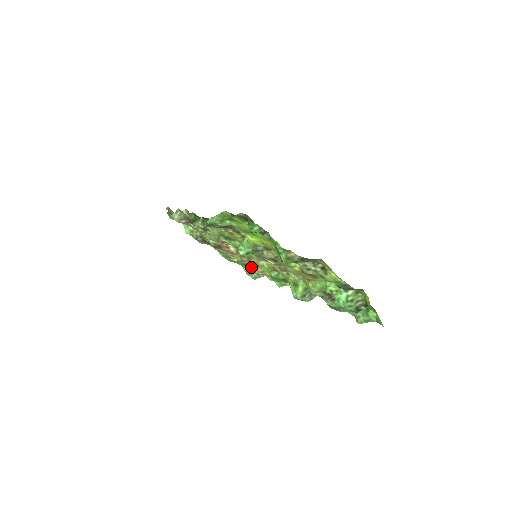
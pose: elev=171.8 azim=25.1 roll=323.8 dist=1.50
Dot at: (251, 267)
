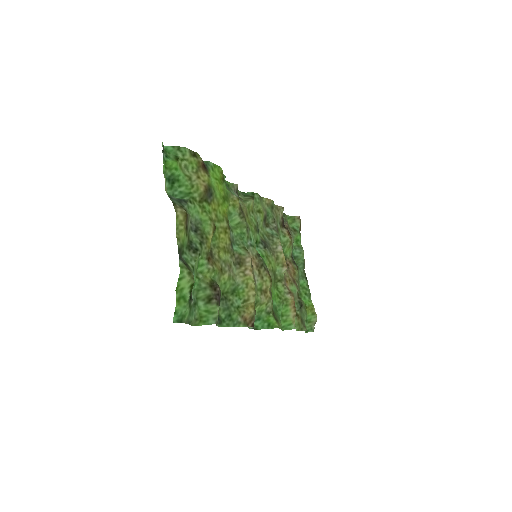
Dot at: occluded
